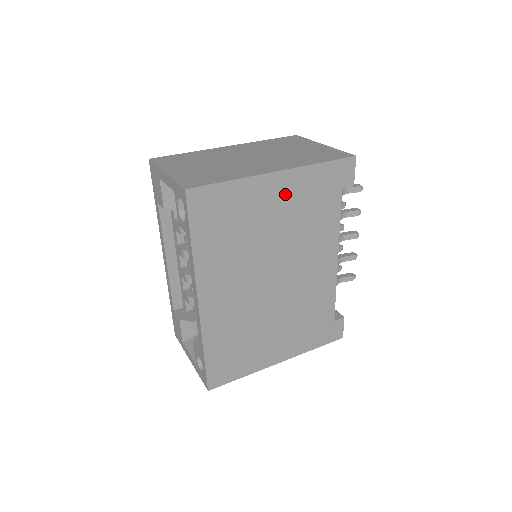
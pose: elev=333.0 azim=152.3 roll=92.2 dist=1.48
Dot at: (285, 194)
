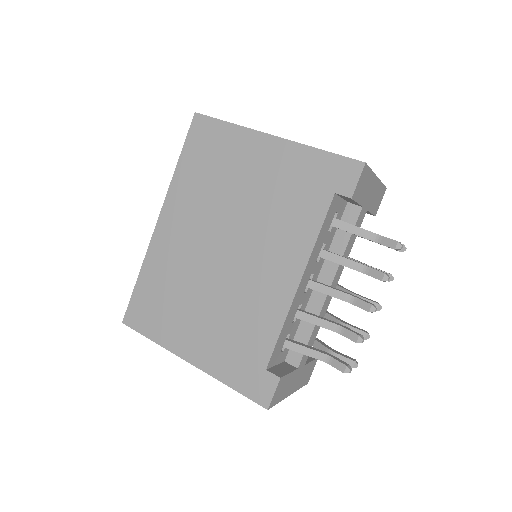
Dot at: (270, 162)
